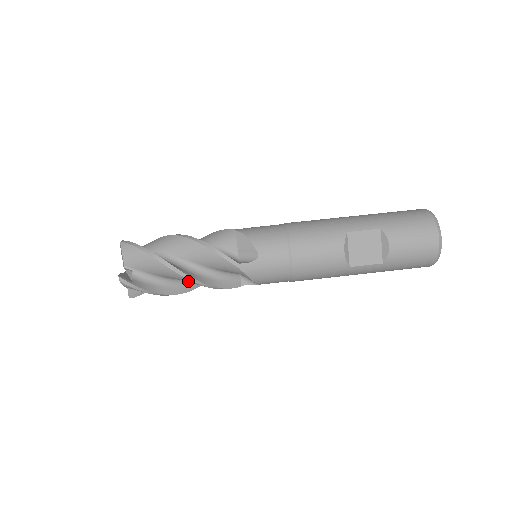
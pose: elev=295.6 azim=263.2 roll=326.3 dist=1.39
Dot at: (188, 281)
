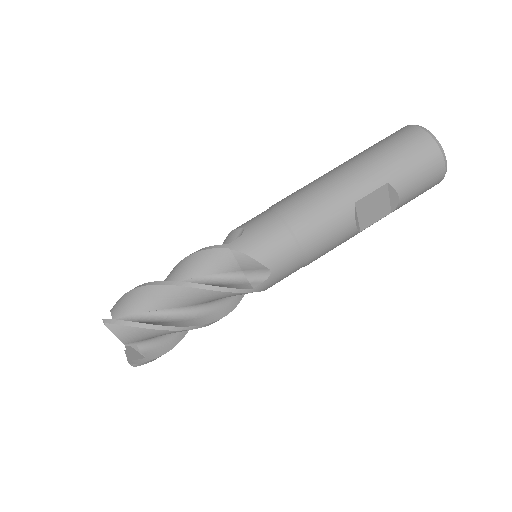
Dot at: occluded
